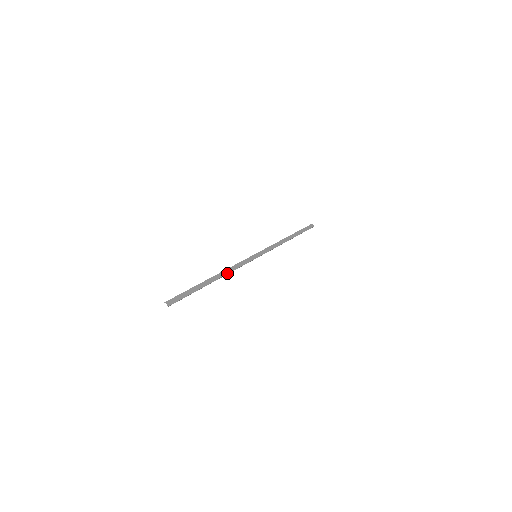
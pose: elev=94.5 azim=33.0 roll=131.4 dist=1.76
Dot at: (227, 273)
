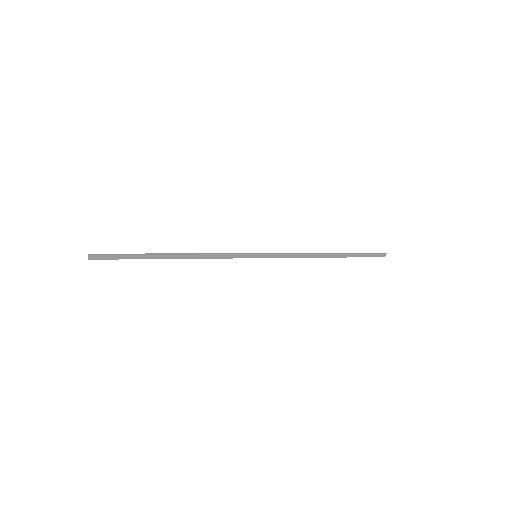
Dot at: (196, 258)
